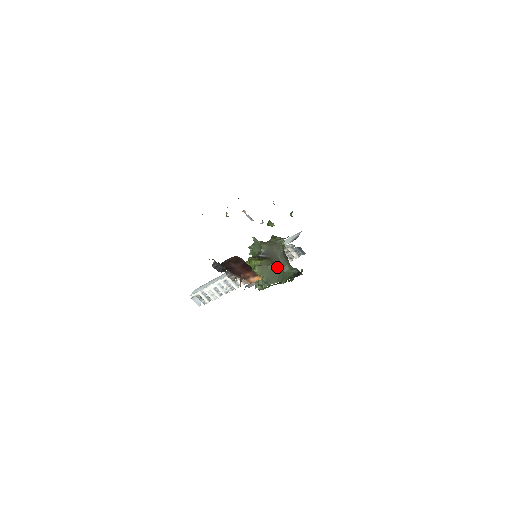
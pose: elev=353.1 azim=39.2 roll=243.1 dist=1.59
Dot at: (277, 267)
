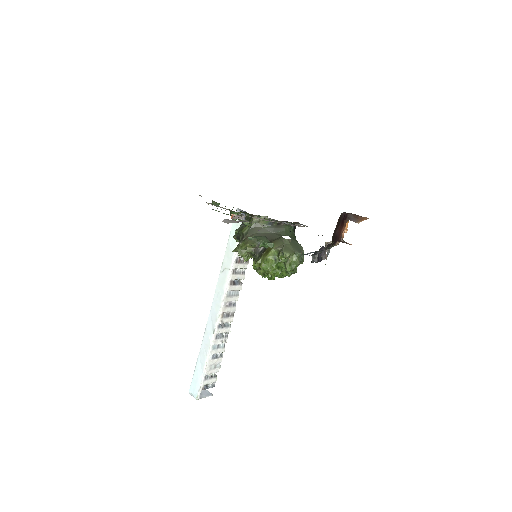
Dot at: (247, 262)
